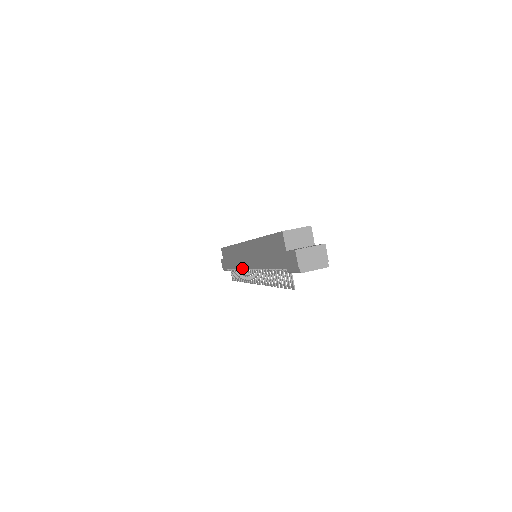
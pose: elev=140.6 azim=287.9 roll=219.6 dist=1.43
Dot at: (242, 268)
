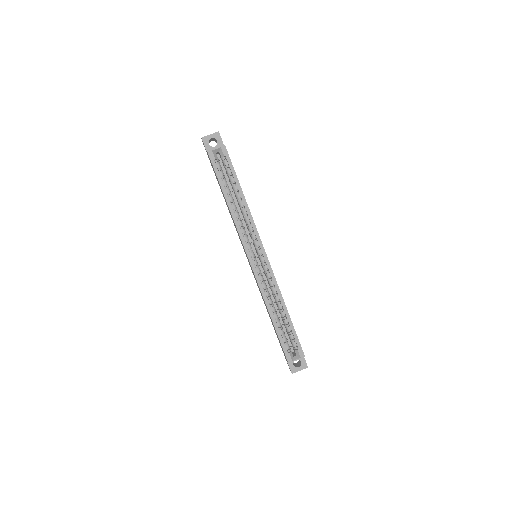
Dot at: occluded
